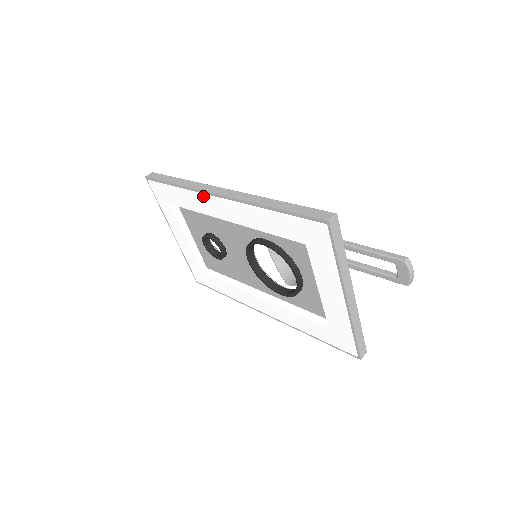
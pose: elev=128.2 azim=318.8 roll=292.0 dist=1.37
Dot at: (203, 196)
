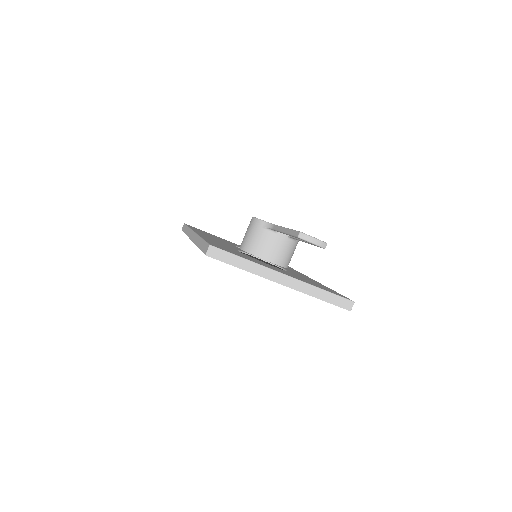
Dot at: occluded
